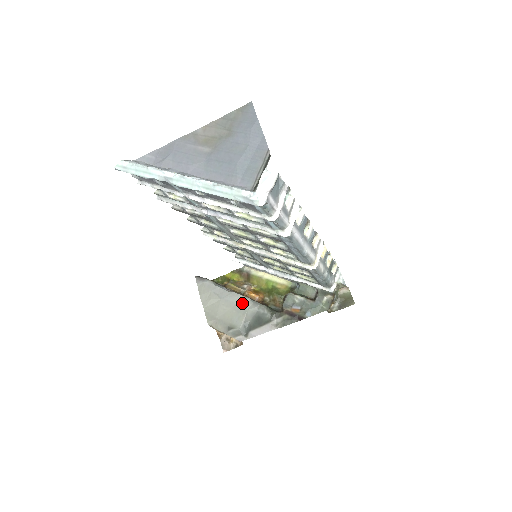
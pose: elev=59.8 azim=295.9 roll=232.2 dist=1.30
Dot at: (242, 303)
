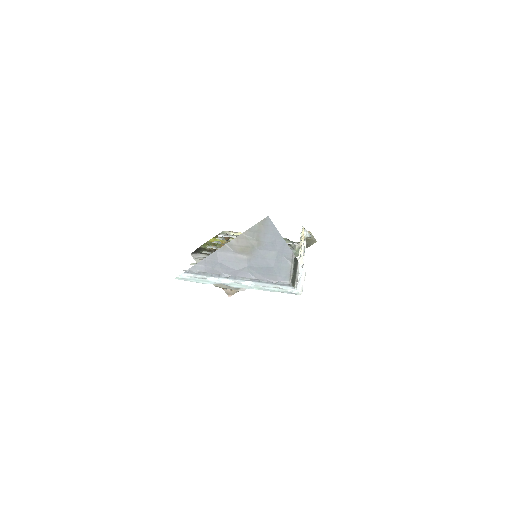
Dot at: occluded
